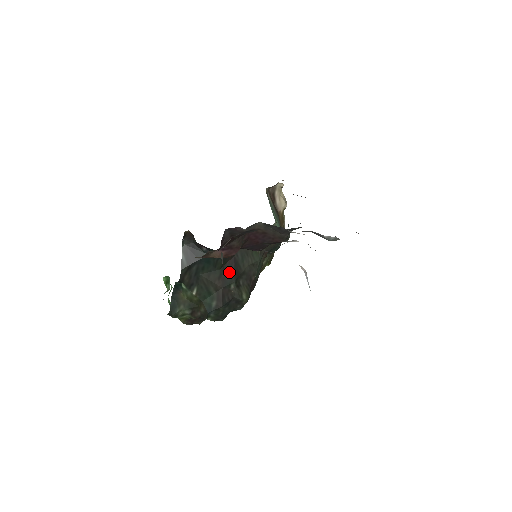
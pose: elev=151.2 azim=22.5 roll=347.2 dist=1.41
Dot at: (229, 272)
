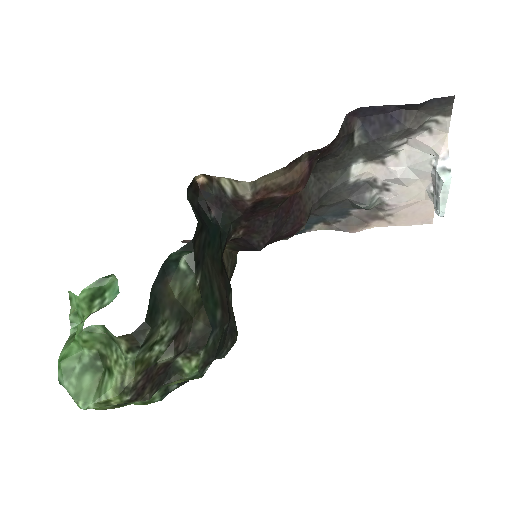
Dot at: (226, 273)
